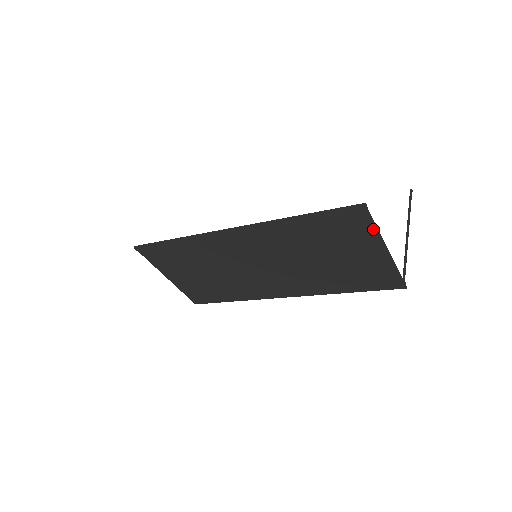
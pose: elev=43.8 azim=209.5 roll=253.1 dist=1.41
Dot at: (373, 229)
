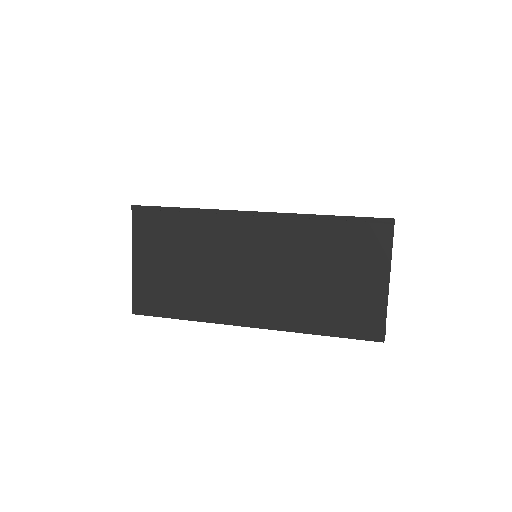
Dot at: (388, 250)
